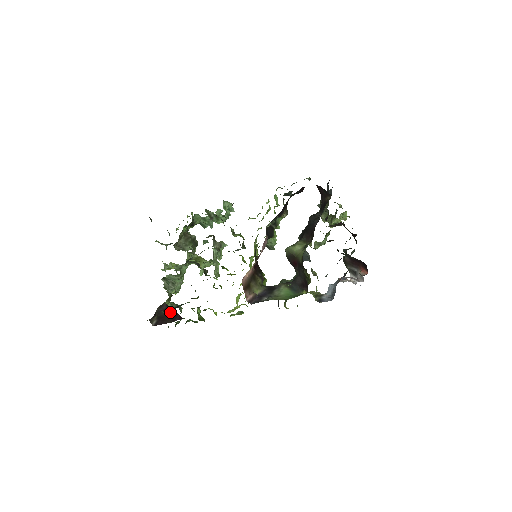
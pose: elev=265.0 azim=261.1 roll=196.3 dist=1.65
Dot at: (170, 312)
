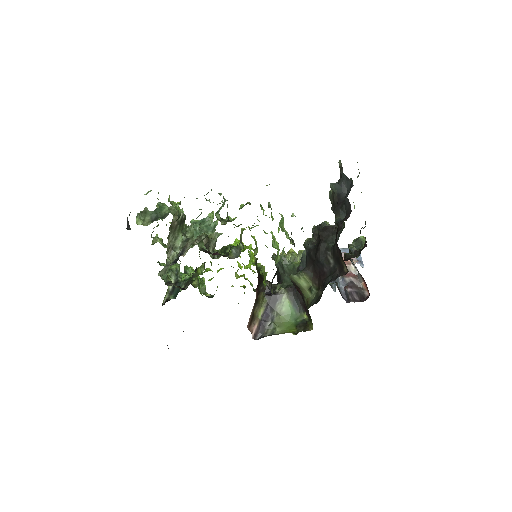
Dot at: occluded
